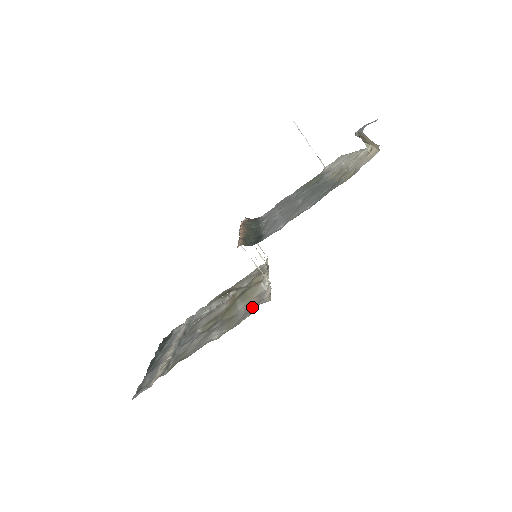
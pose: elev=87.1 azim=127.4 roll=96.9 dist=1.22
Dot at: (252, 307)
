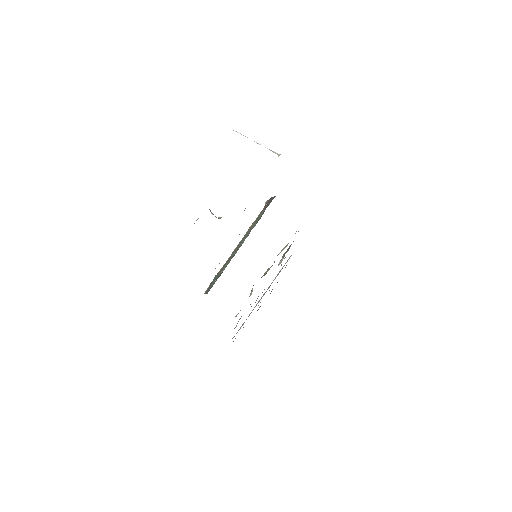
Dot at: occluded
